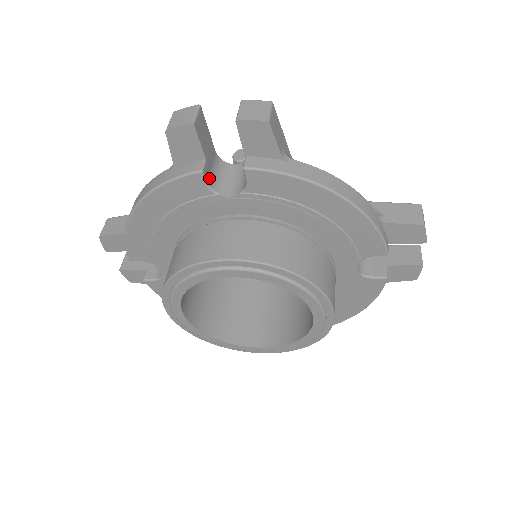
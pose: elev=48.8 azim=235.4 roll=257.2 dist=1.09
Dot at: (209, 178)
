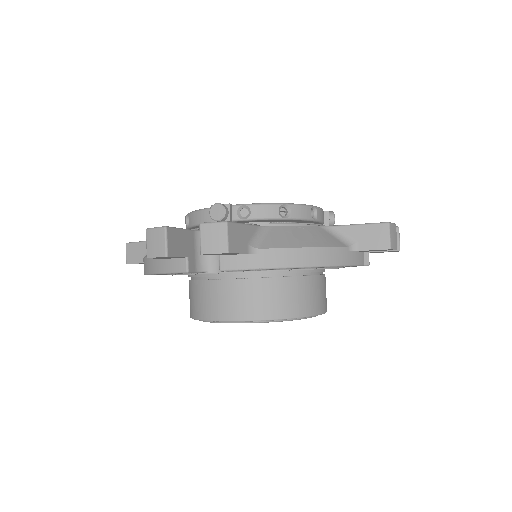
Dot at: (195, 264)
